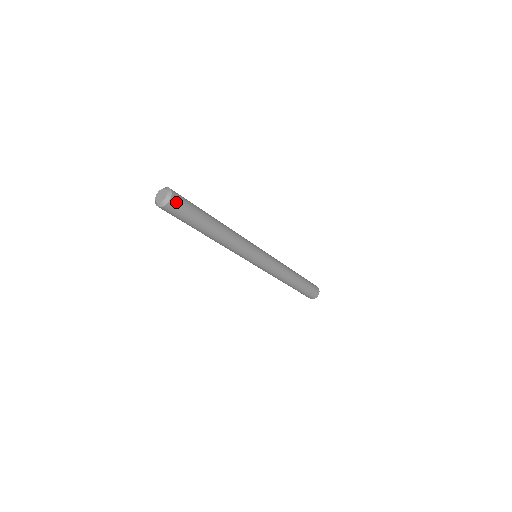
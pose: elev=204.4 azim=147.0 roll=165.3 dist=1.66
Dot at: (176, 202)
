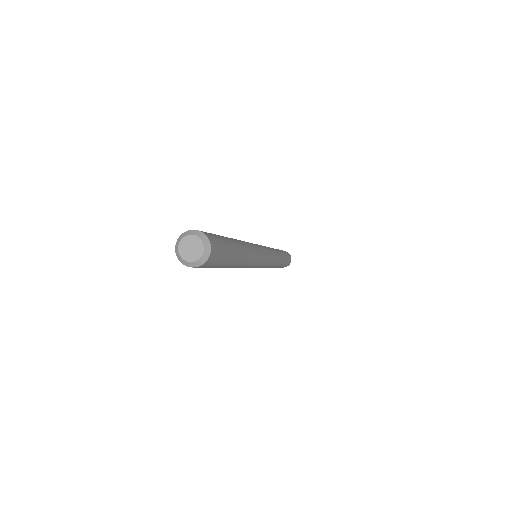
Dot at: (215, 246)
